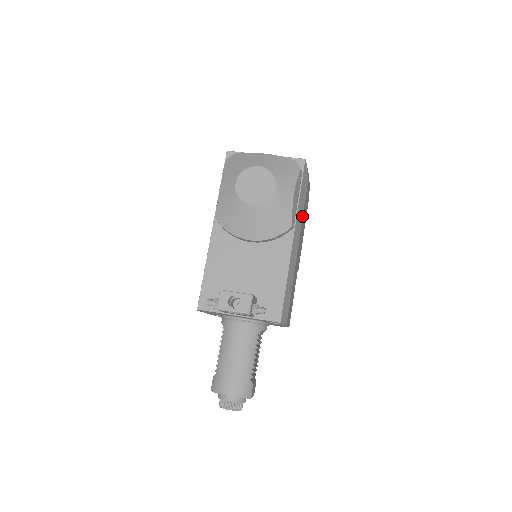
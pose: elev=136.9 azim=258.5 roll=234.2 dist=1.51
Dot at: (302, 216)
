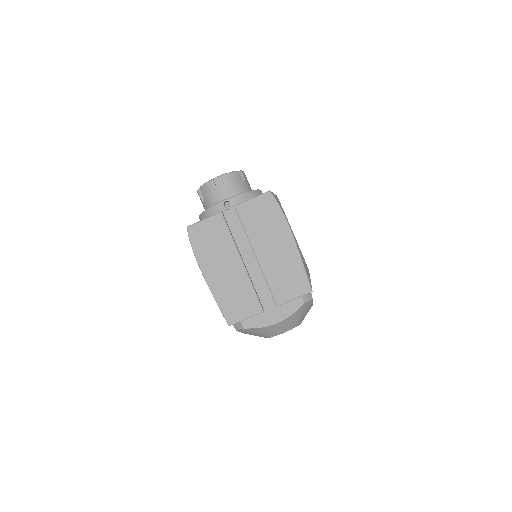
Dot at: occluded
